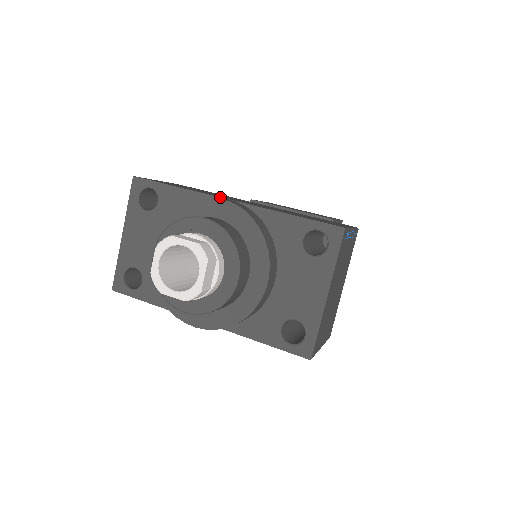
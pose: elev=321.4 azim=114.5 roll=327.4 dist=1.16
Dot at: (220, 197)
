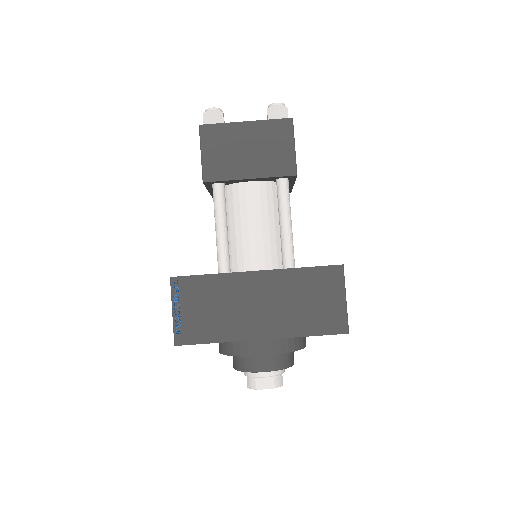
Dot at: (253, 341)
